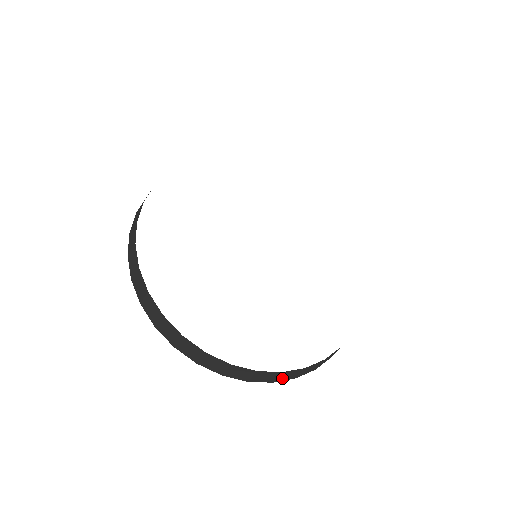
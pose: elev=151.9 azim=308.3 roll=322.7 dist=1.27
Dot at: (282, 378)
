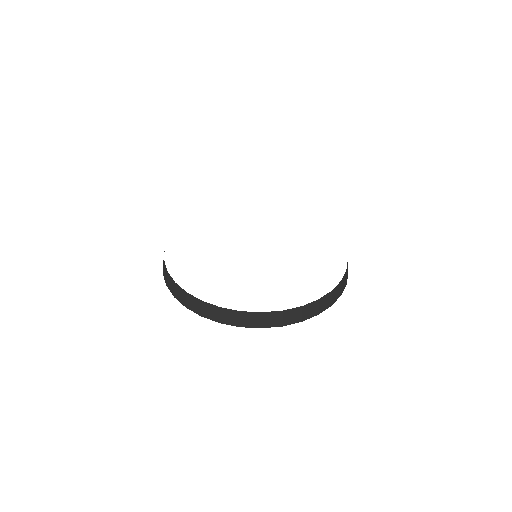
Dot at: (190, 305)
